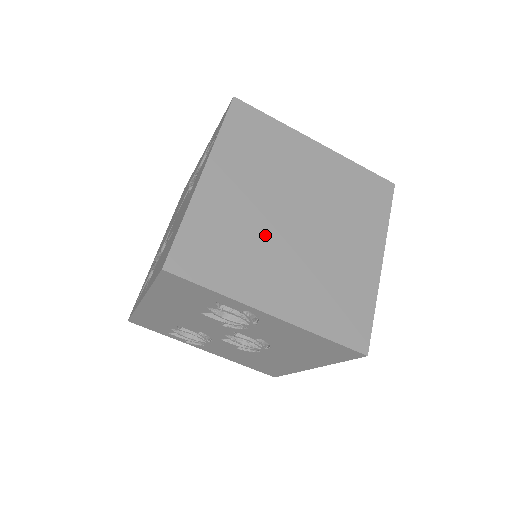
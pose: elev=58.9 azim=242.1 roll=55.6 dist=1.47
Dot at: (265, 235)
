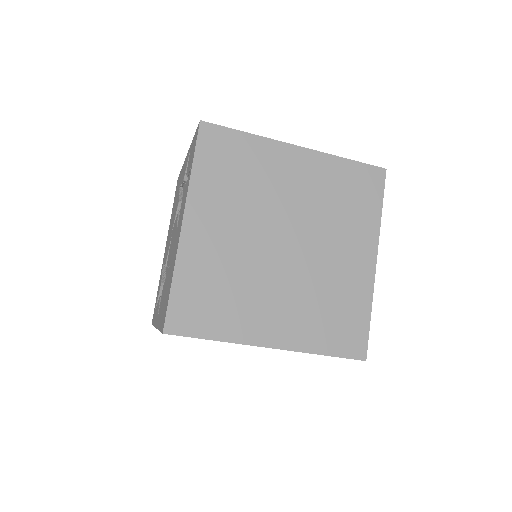
Dot at: (254, 270)
